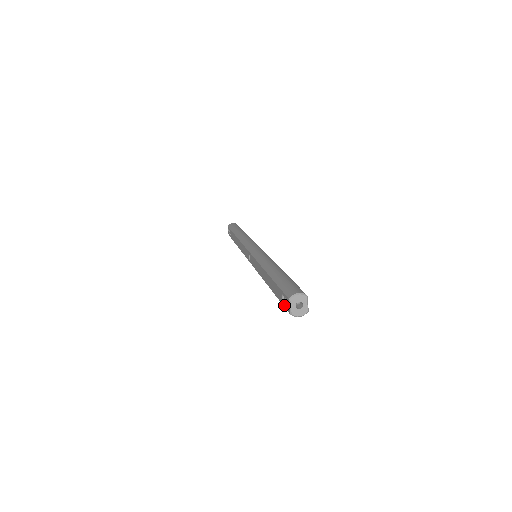
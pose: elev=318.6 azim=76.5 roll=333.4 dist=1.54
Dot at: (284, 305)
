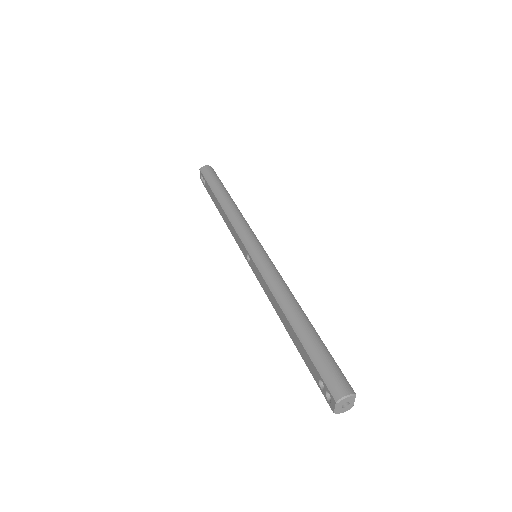
Dot at: (322, 391)
